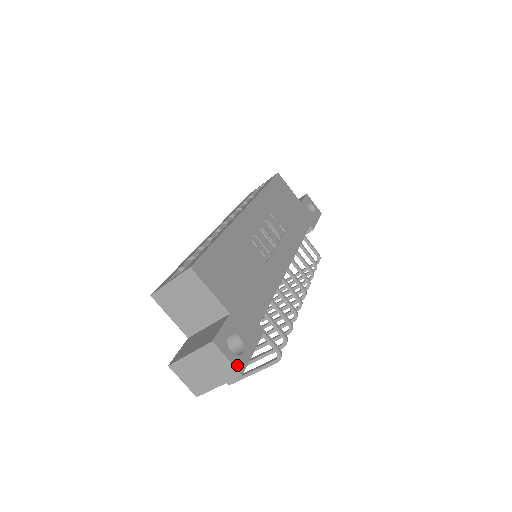
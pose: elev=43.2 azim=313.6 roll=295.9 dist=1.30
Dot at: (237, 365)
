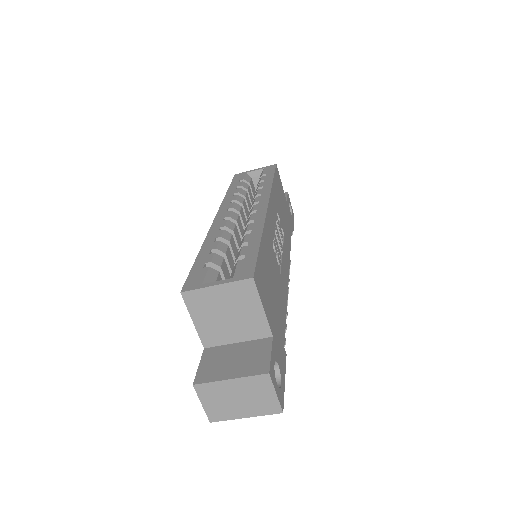
Dot at: (280, 401)
